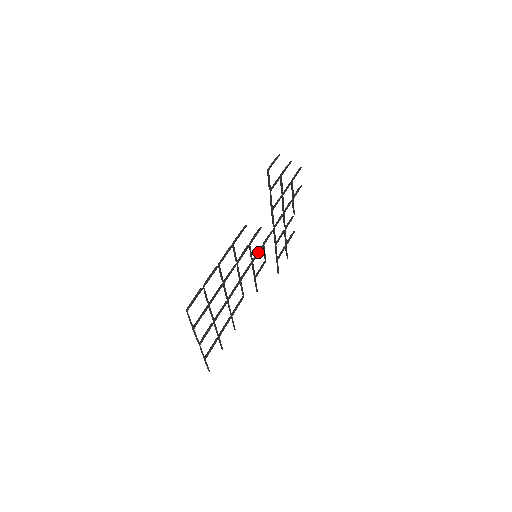
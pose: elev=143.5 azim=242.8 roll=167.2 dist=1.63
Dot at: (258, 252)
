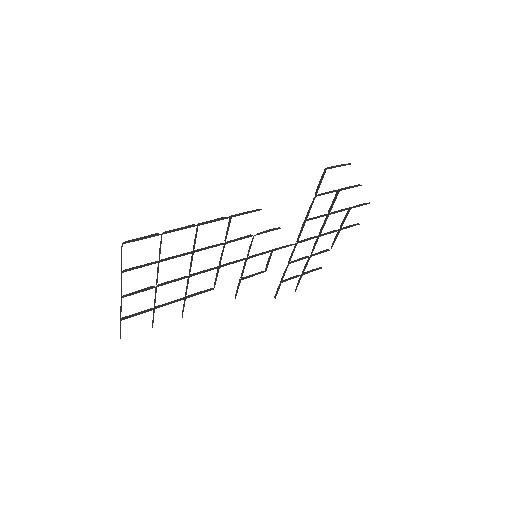
Dot at: (261, 253)
